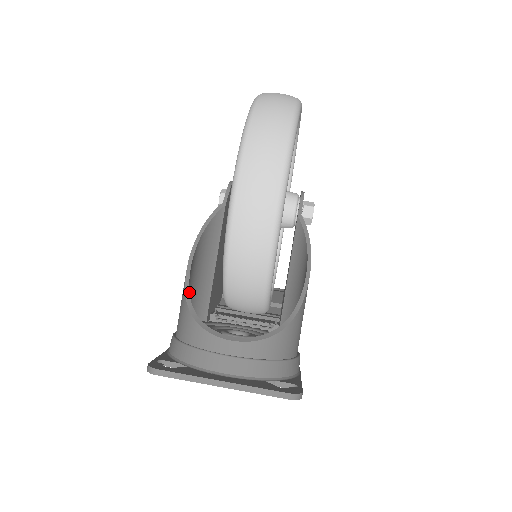
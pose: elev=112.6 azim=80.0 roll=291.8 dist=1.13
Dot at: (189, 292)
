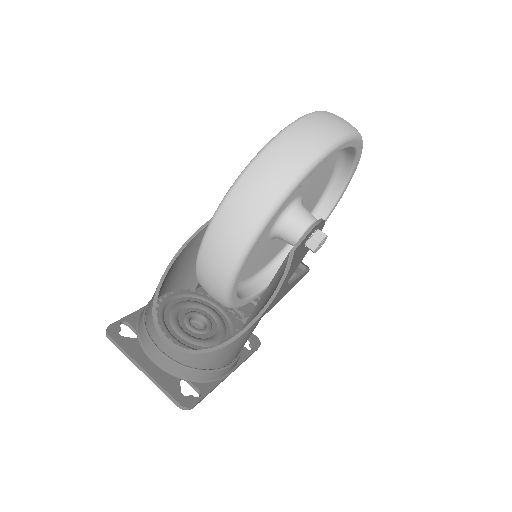
Dot at: (162, 282)
